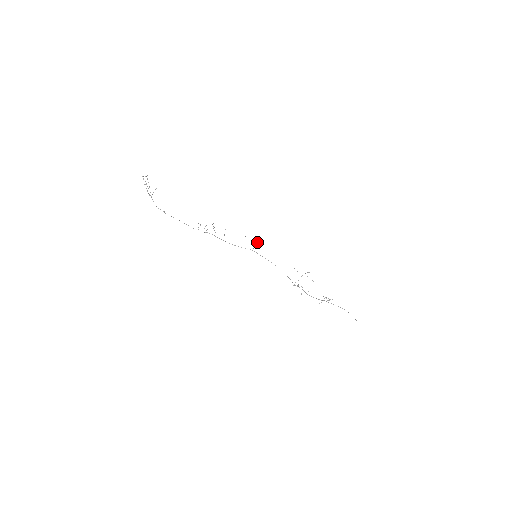
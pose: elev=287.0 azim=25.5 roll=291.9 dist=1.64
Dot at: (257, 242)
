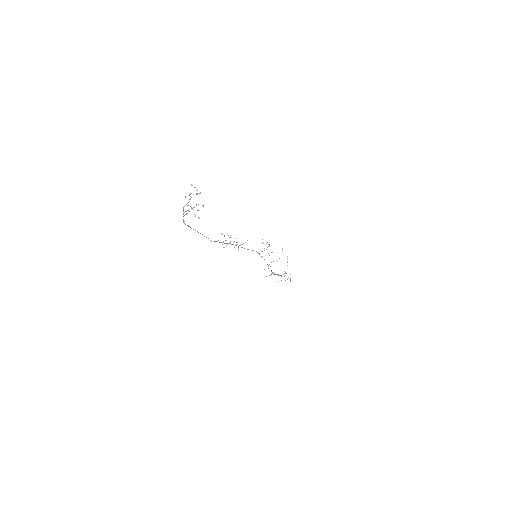
Dot at: occluded
